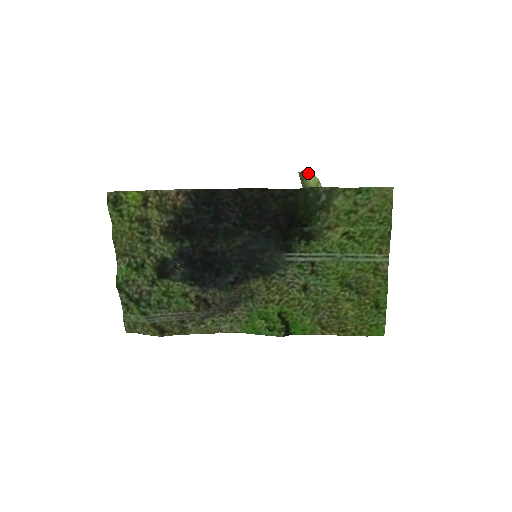
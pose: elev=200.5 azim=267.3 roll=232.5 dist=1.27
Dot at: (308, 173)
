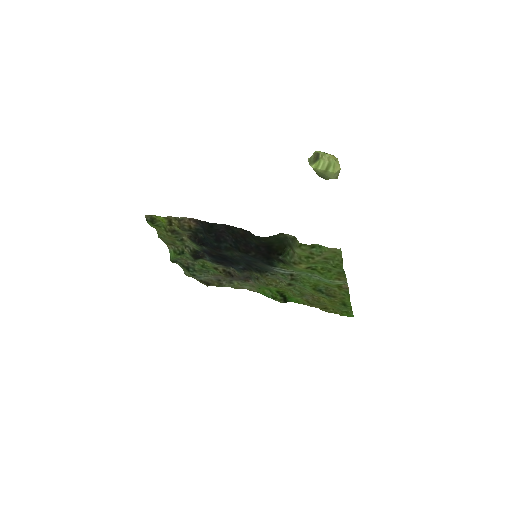
Dot at: (314, 165)
